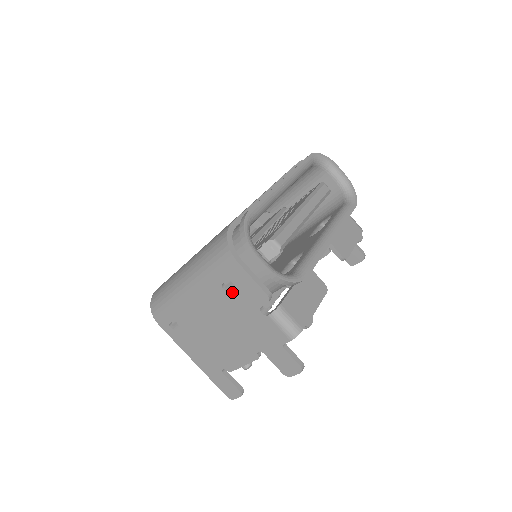
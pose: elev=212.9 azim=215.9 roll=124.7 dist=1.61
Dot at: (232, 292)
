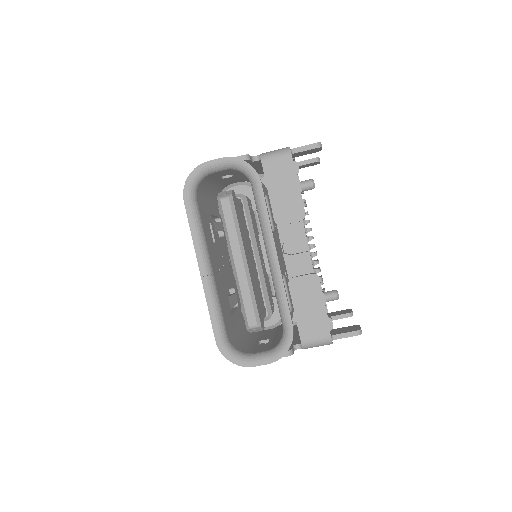
Dot at: occluded
